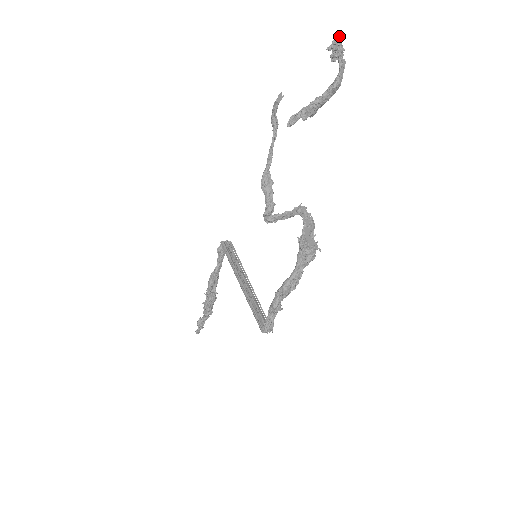
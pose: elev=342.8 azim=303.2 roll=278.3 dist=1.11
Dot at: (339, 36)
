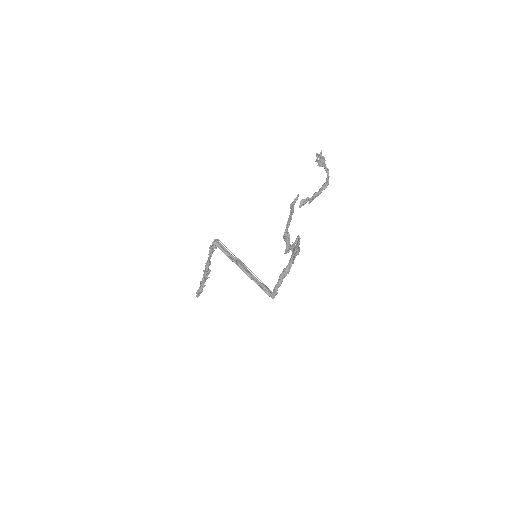
Dot at: (321, 152)
